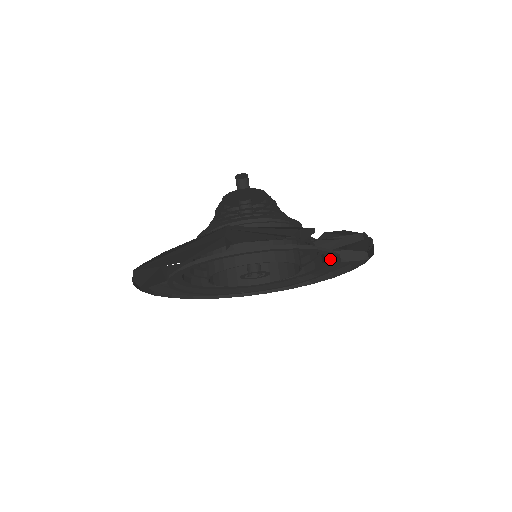
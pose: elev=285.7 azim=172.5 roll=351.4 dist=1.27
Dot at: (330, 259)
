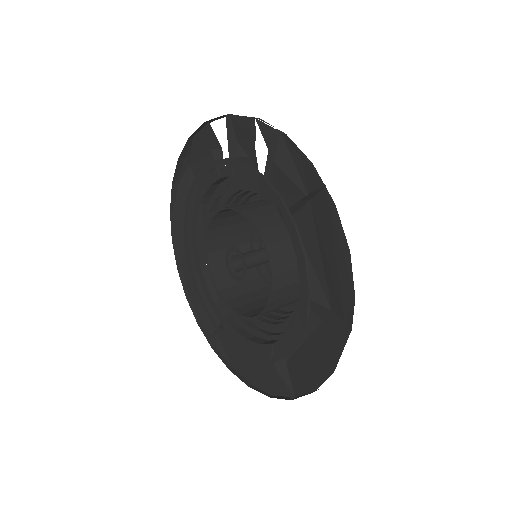
Dot at: occluded
